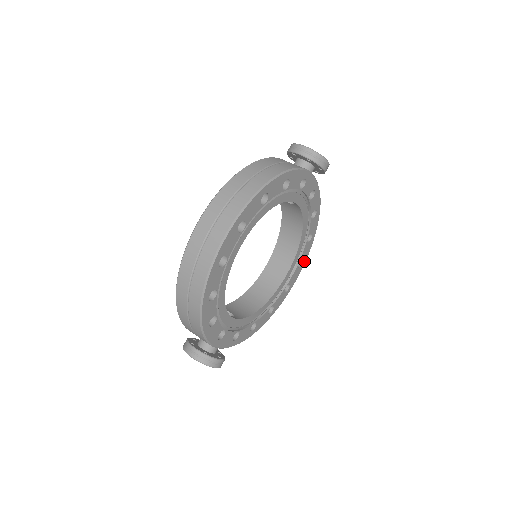
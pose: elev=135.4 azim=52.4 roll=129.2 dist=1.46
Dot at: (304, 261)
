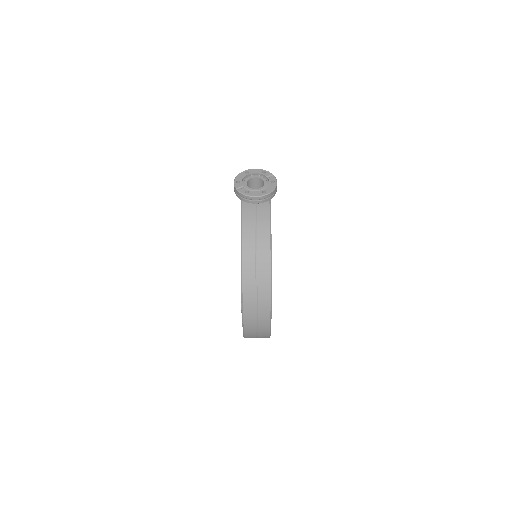
Dot at: occluded
